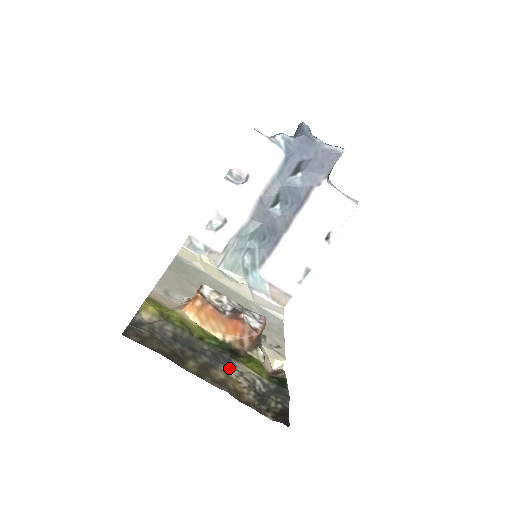
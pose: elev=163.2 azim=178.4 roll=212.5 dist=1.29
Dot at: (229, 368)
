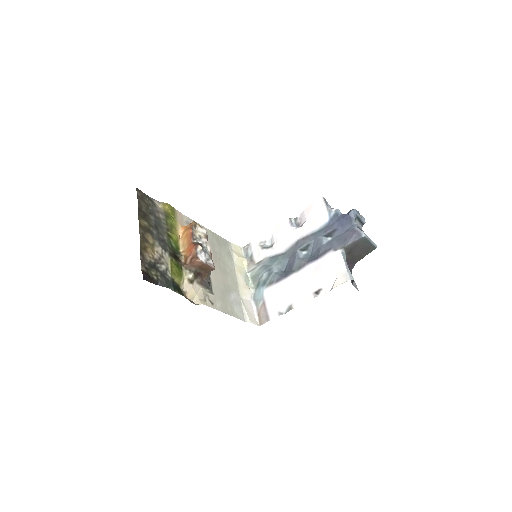
Dot at: (159, 246)
